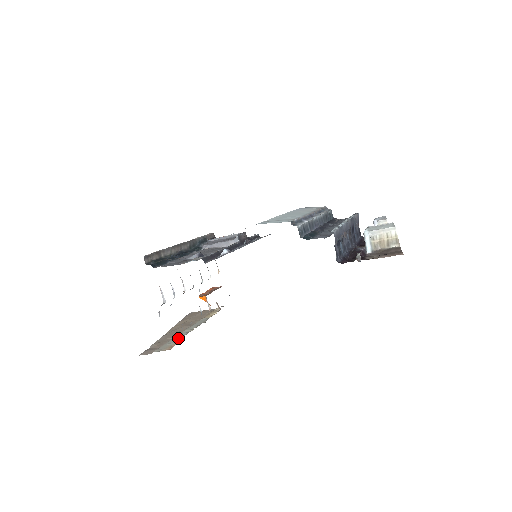
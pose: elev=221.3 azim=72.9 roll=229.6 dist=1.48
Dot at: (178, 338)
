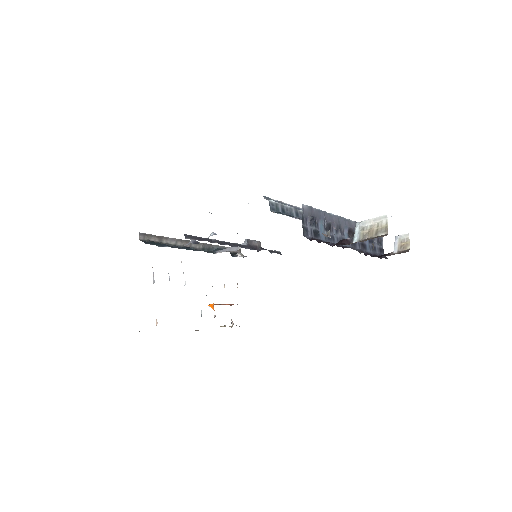
Dot at: occluded
